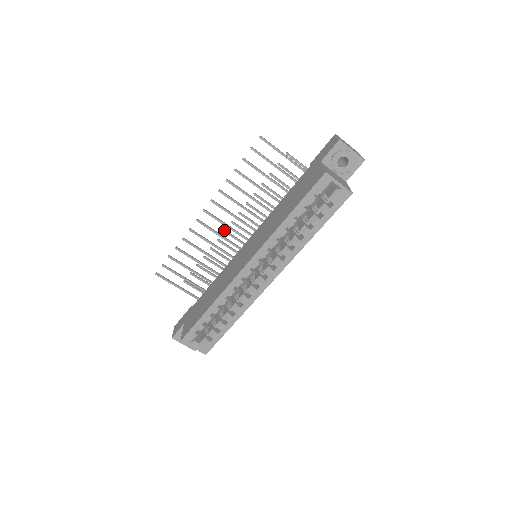
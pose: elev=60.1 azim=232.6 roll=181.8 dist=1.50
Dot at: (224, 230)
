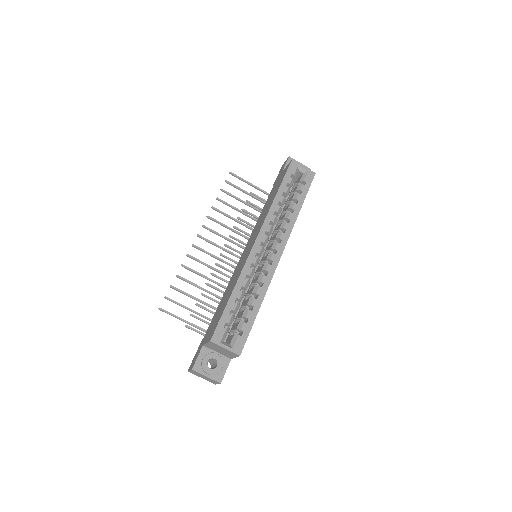
Dot at: (215, 263)
